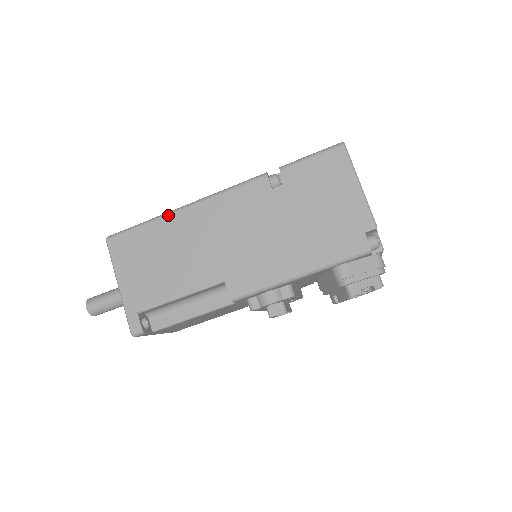
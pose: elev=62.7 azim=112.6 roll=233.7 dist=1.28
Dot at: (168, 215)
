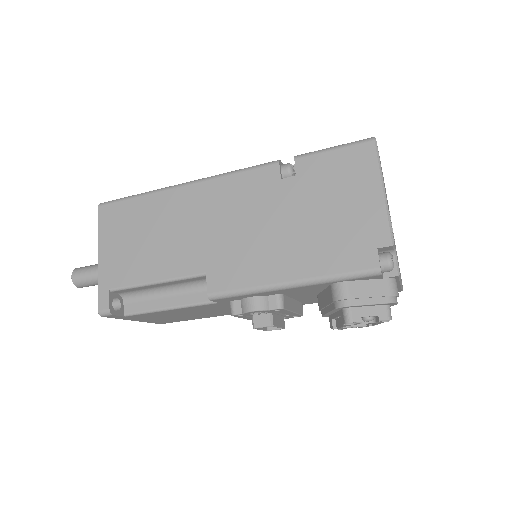
Dot at: (165, 190)
